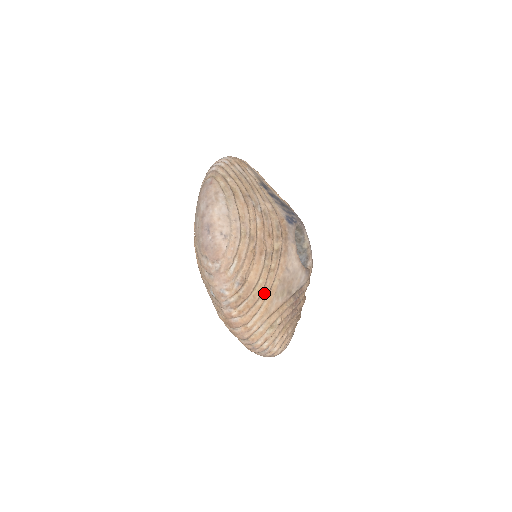
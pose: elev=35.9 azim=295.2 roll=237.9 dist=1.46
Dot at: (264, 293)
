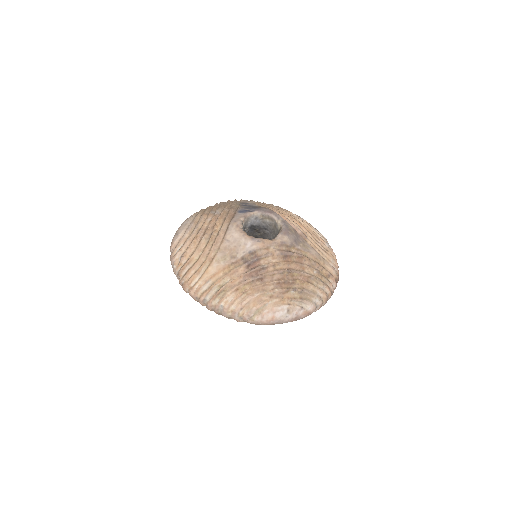
Dot at: (204, 261)
